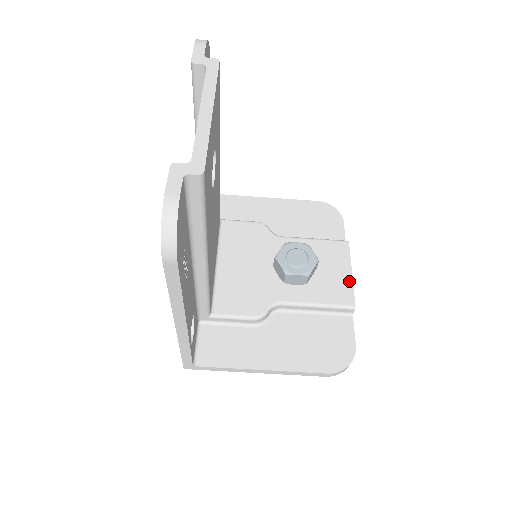
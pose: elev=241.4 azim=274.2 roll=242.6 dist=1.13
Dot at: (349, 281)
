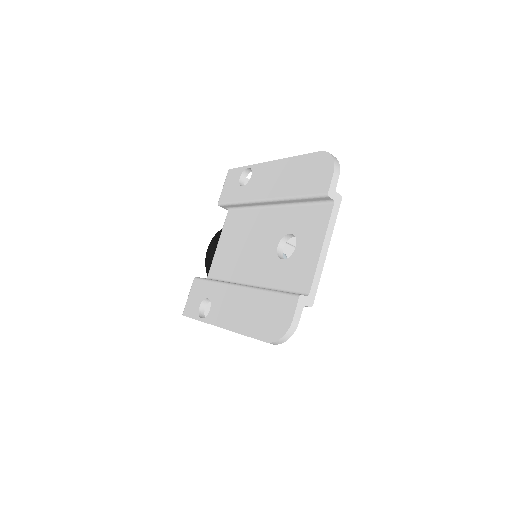
Dot at: occluded
